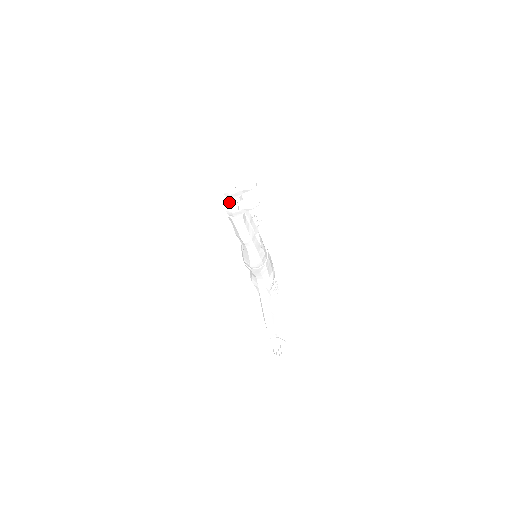
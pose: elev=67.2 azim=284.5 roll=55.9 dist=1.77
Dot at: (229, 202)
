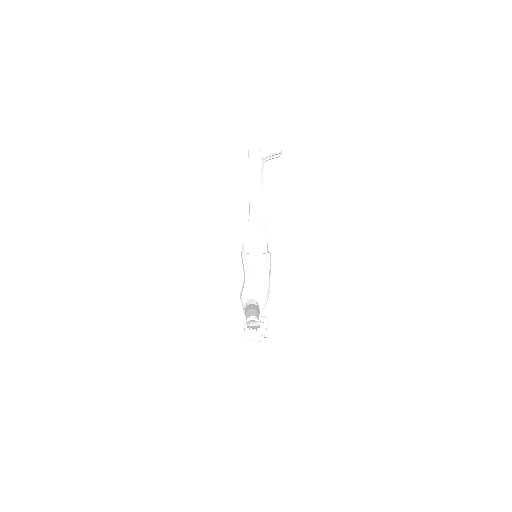
Dot at: occluded
